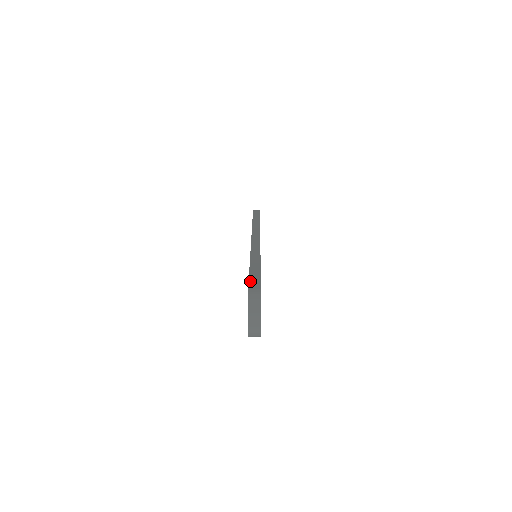
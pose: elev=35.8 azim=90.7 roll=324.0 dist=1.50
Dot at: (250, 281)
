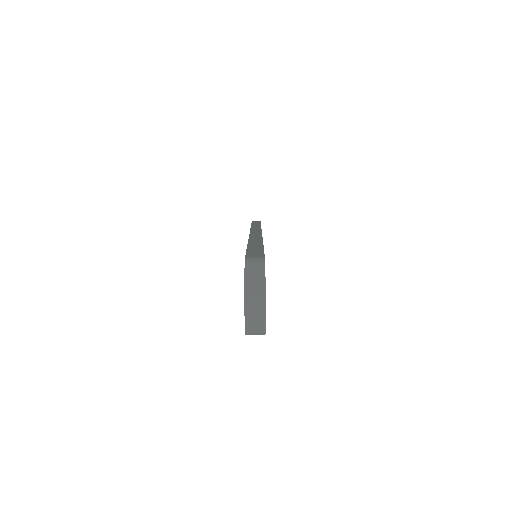
Dot at: (248, 252)
